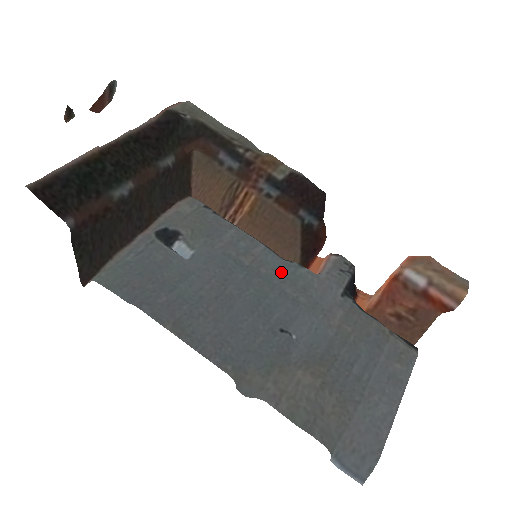
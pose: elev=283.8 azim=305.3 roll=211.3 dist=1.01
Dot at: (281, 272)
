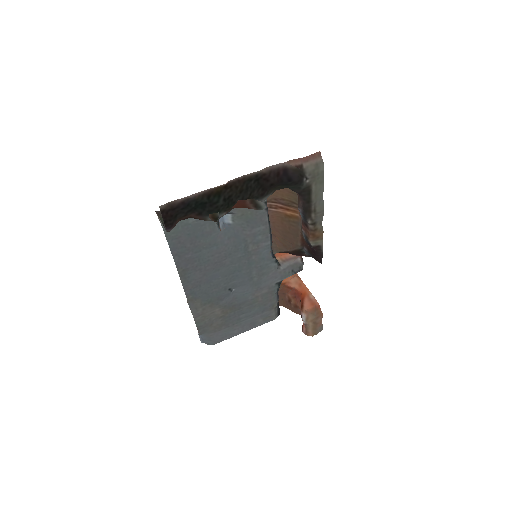
Dot at: (261, 262)
